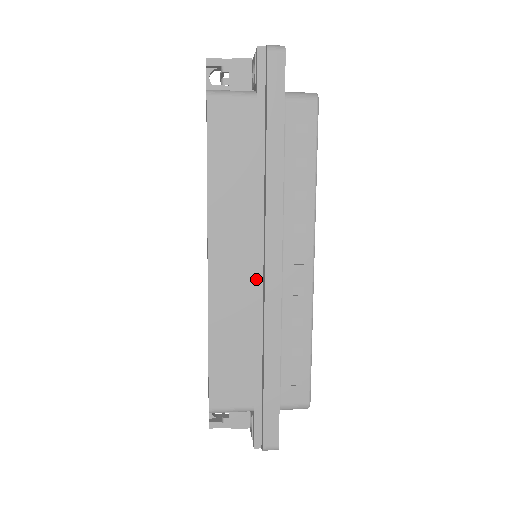
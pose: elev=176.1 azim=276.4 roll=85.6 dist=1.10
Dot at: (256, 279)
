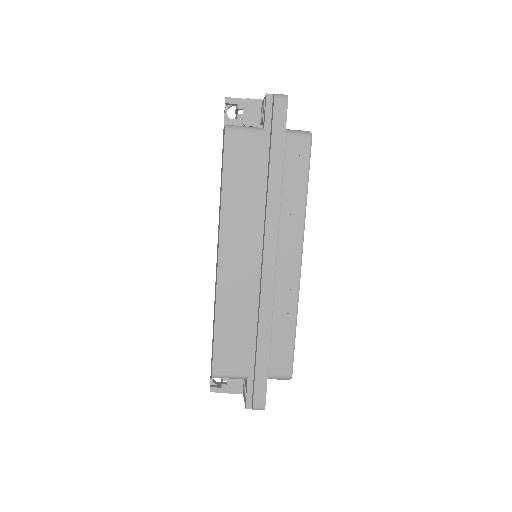
Dot at: (255, 274)
